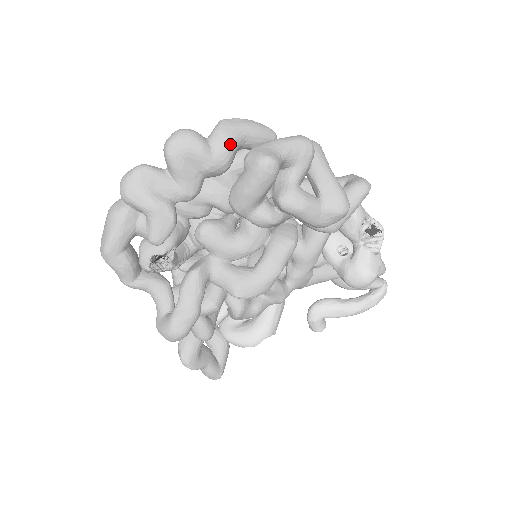
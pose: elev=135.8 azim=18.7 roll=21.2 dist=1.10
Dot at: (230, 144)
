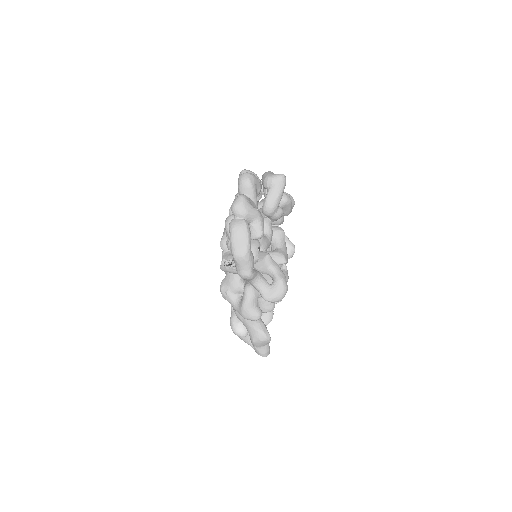
Dot at: (258, 177)
